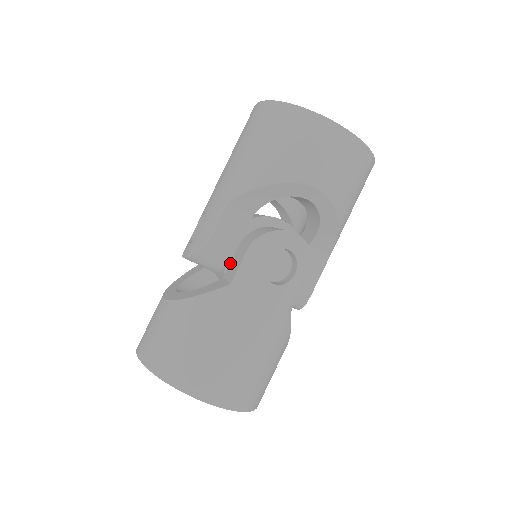
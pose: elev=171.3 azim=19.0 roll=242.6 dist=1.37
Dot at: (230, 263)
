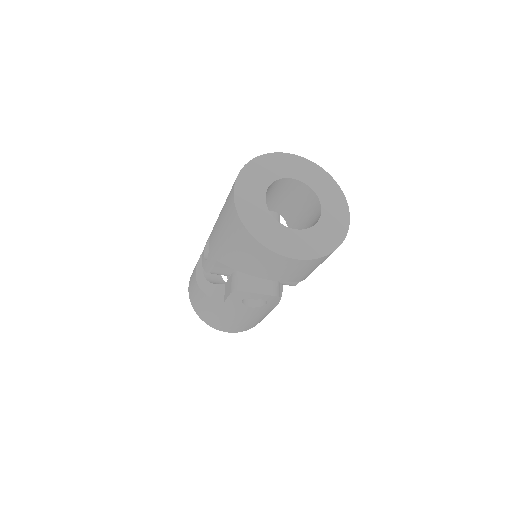
Dot at: (228, 280)
